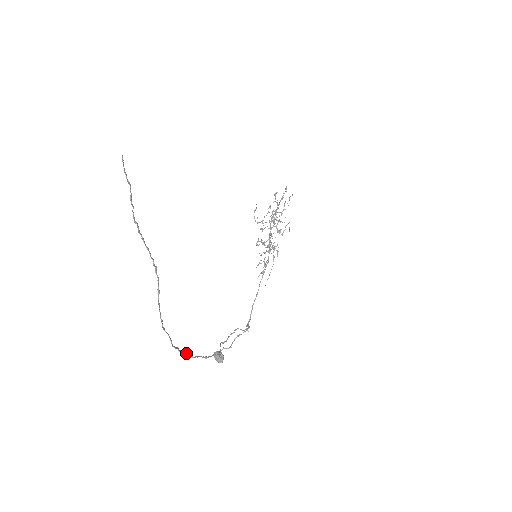
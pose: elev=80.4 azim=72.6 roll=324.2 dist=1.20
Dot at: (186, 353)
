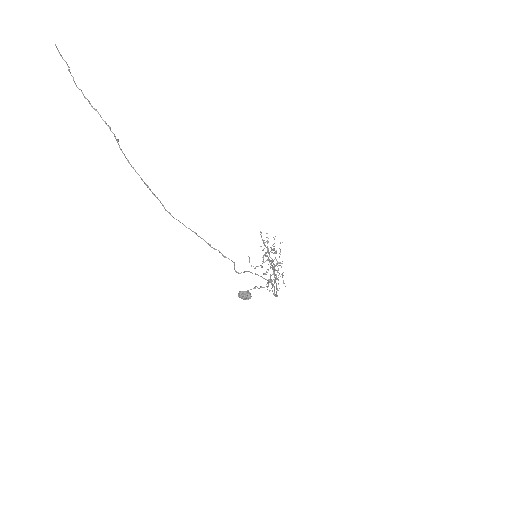
Dot at: occluded
